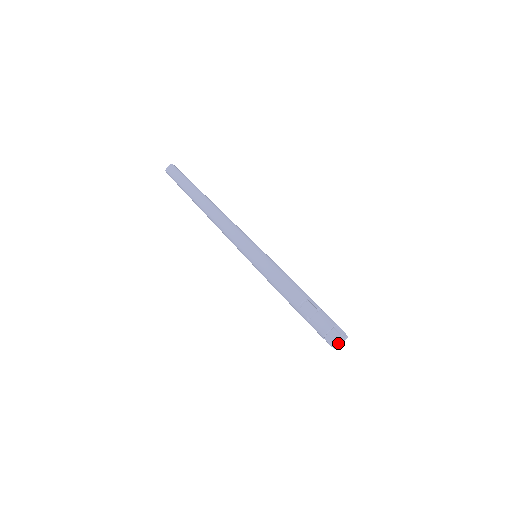
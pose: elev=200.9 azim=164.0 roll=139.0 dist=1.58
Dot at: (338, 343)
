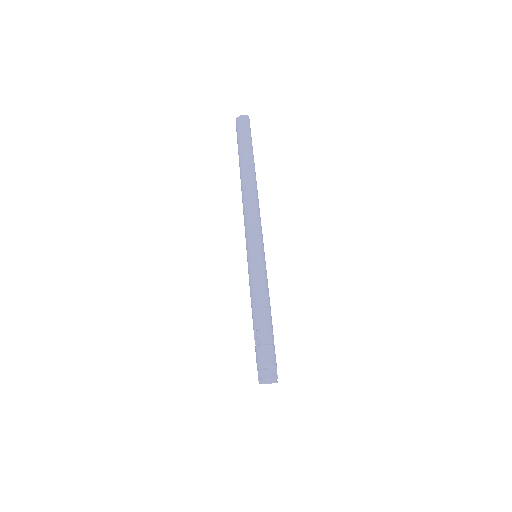
Dot at: occluded
